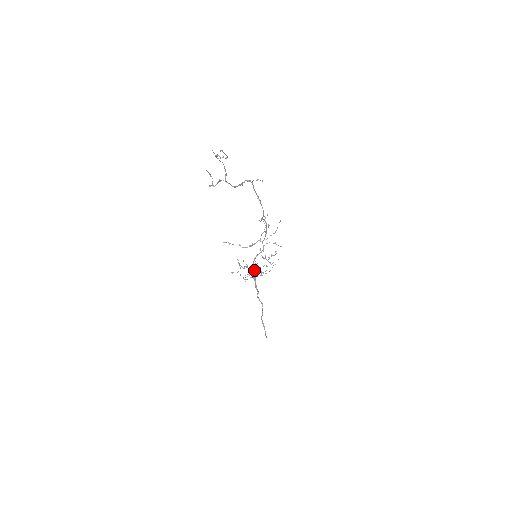
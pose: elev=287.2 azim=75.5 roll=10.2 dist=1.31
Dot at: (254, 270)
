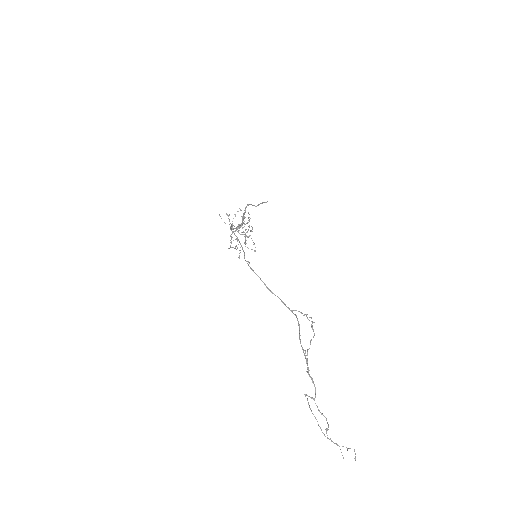
Dot at: occluded
